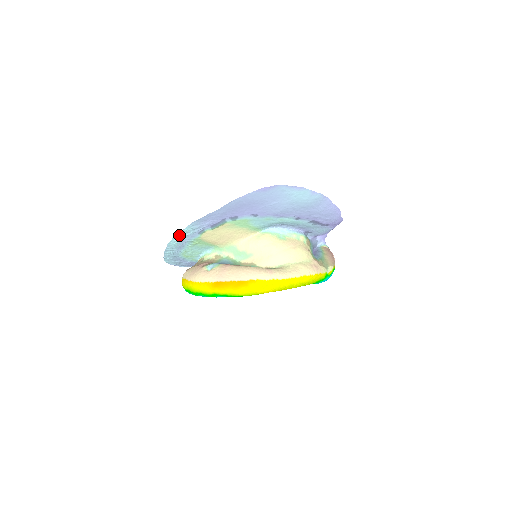
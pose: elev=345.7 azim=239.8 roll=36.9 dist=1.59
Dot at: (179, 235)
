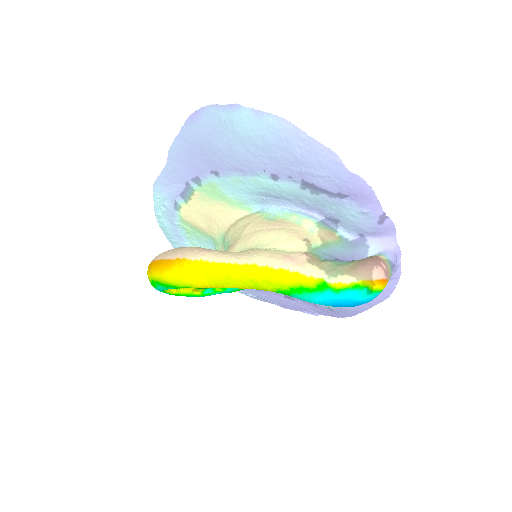
Dot at: (158, 210)
